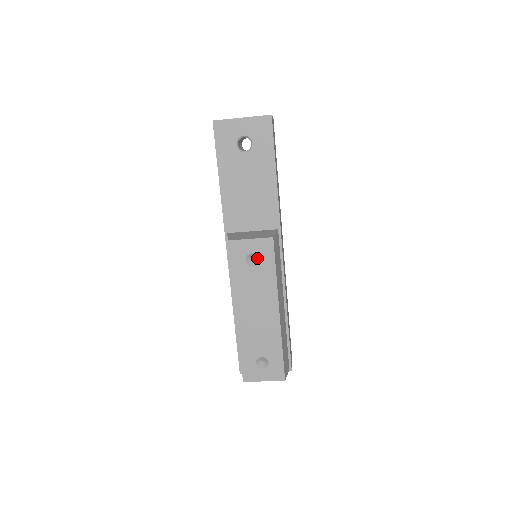
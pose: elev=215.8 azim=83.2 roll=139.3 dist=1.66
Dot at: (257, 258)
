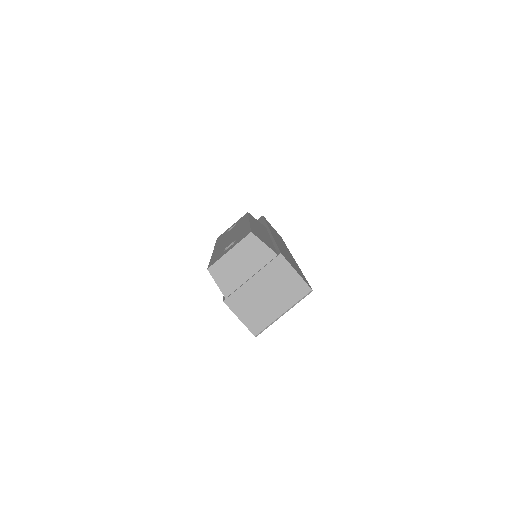
Dot at: occluded
